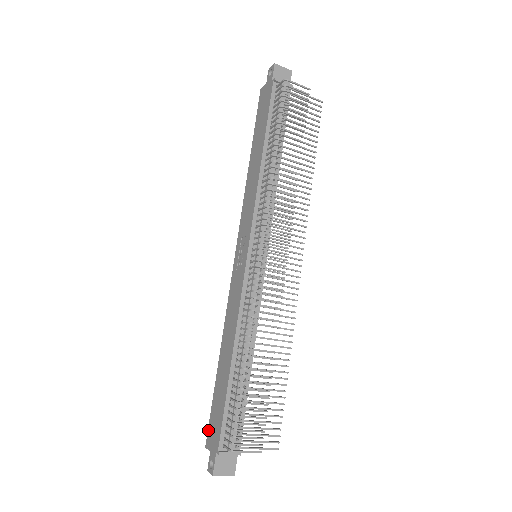
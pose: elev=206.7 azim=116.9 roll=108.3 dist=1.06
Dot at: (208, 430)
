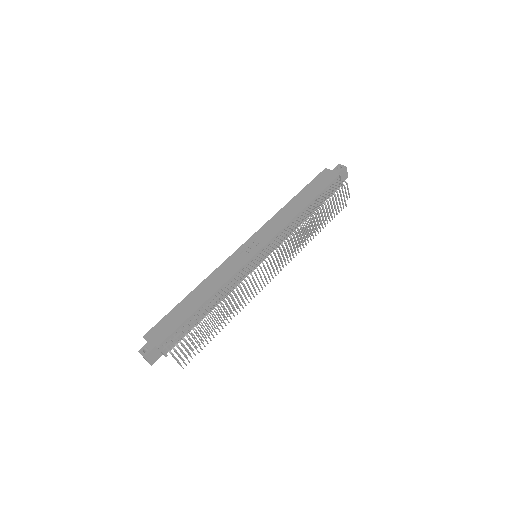
Dot at: (153, 328)
